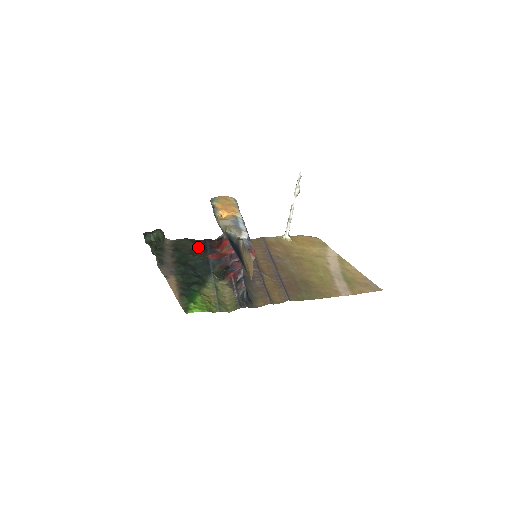
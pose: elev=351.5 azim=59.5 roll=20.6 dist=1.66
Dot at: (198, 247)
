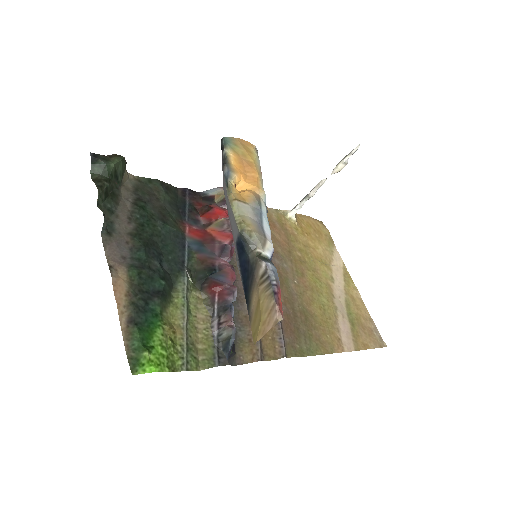
Dot at: (172, 203)
